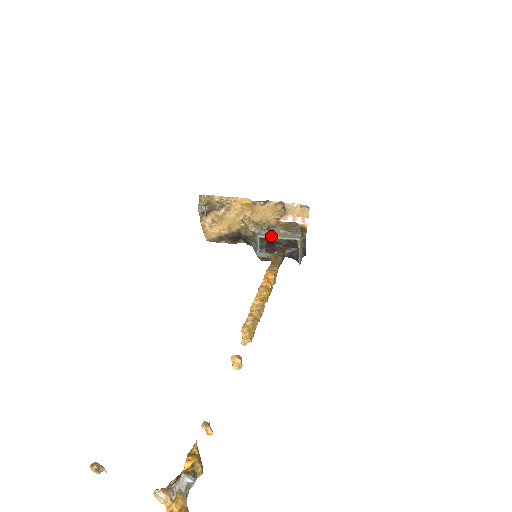
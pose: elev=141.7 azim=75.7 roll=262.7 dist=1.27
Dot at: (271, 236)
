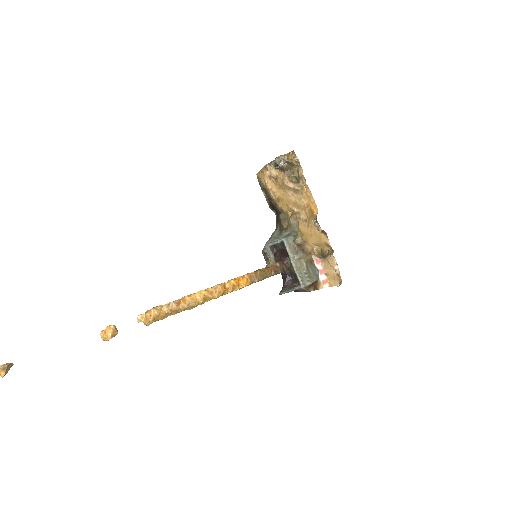
Dot at: (291, 254)
